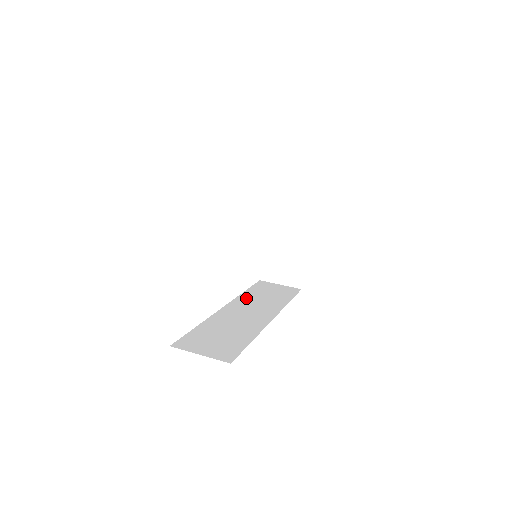
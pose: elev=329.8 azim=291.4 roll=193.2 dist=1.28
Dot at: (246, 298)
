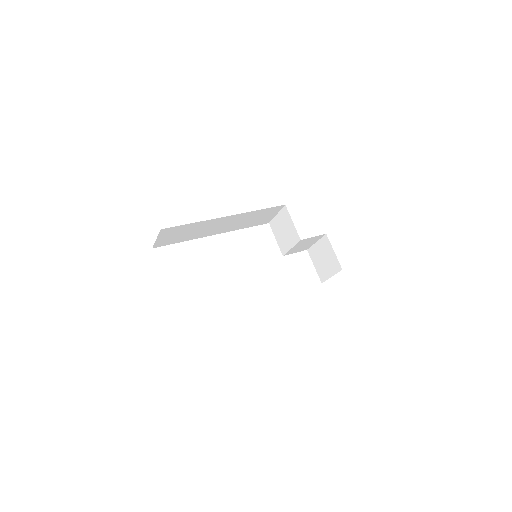
Dot at: occluded
